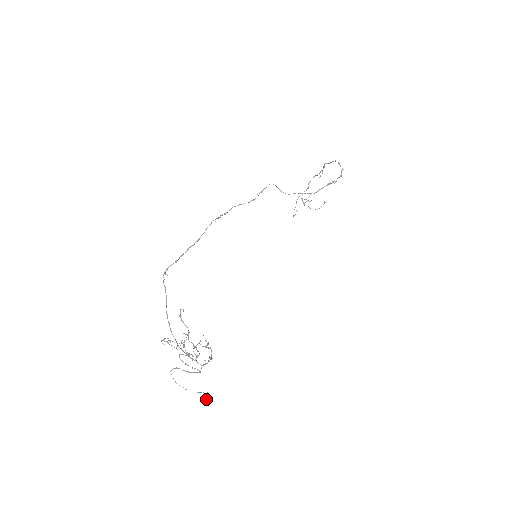
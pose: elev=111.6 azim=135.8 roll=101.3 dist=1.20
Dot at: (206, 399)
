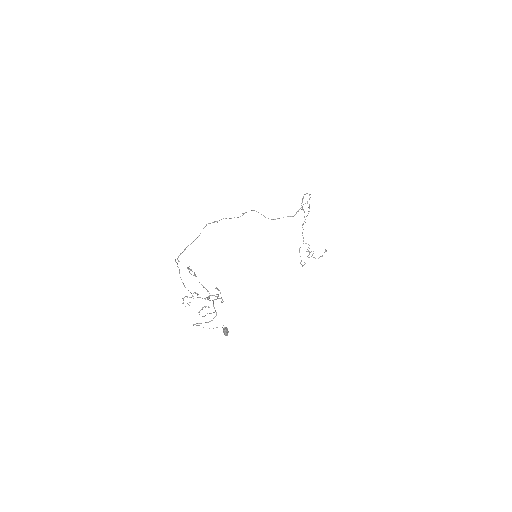
Dot at: (224, 329)
